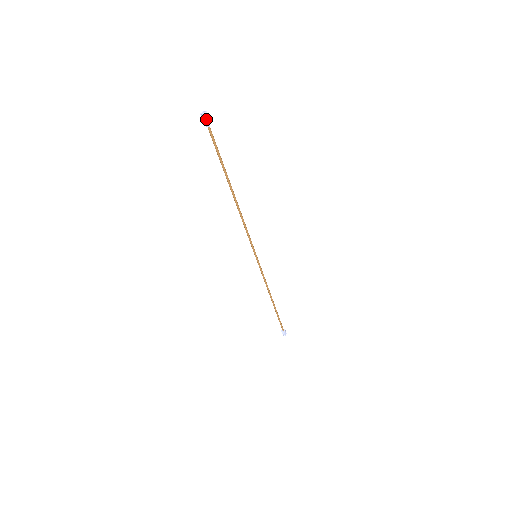
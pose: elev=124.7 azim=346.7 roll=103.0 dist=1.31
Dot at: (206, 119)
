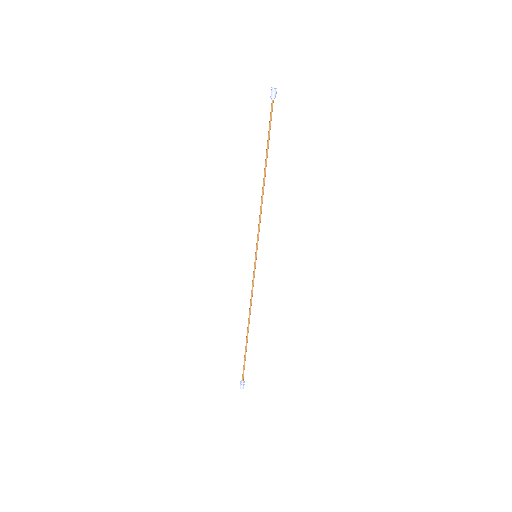
Dot at: (272, 92)
